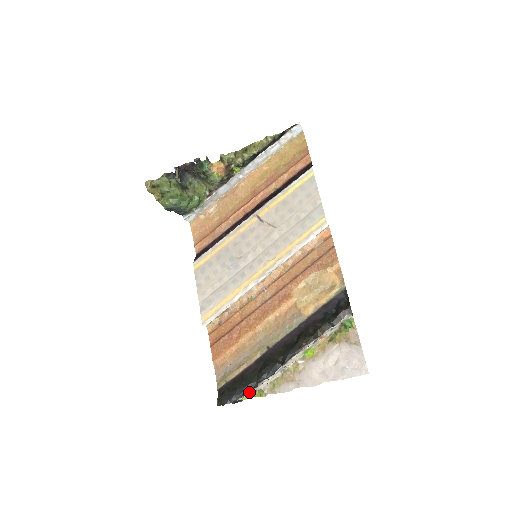
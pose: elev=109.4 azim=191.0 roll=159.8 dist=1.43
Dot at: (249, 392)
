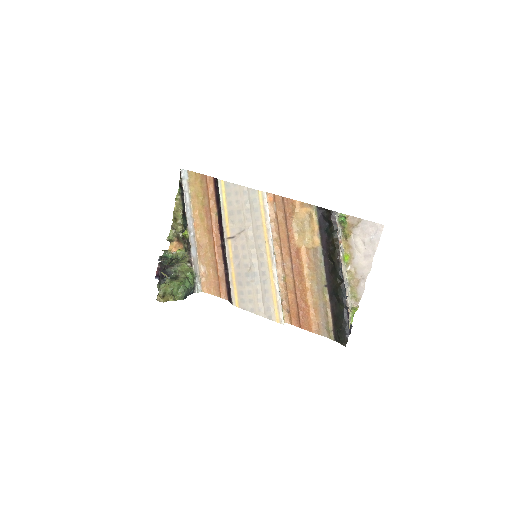
Dot at: occluded
